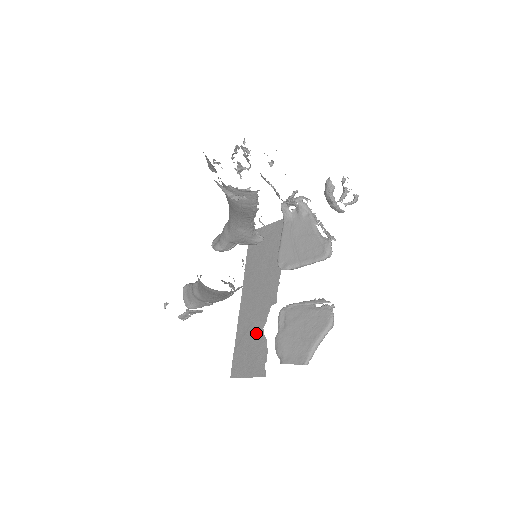
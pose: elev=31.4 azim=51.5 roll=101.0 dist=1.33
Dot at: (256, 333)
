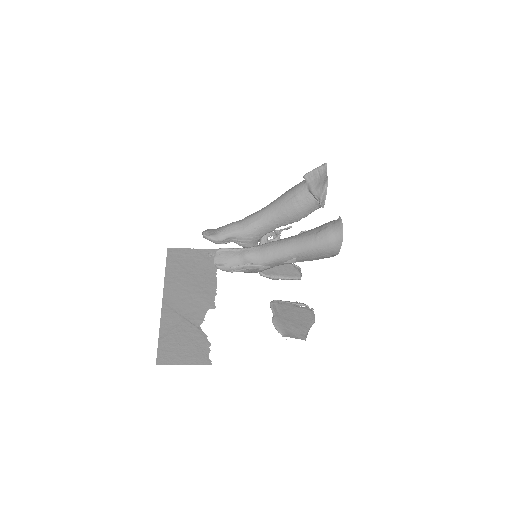
Dot at: (191, 328)
